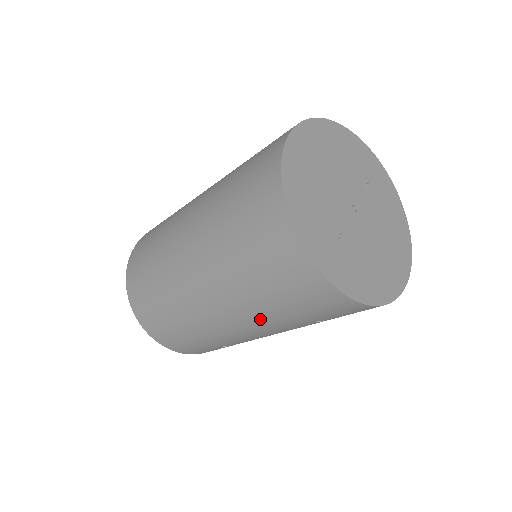
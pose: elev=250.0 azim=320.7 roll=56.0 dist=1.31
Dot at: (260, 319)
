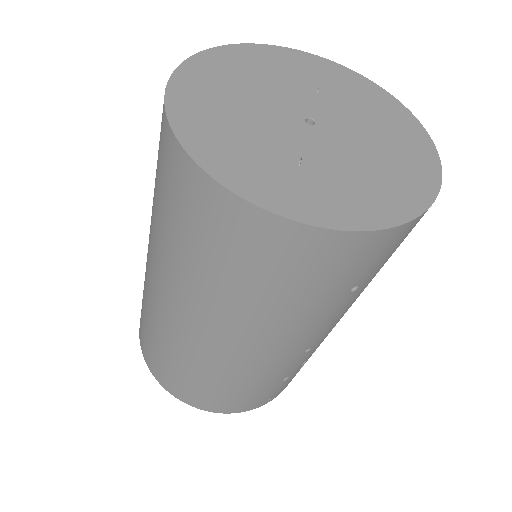
Dot at: (280, 326)
